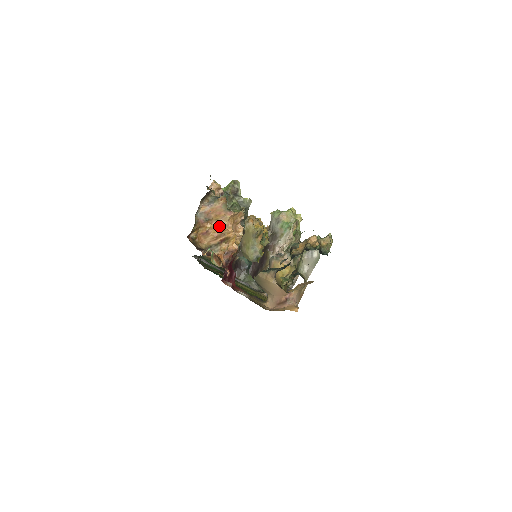
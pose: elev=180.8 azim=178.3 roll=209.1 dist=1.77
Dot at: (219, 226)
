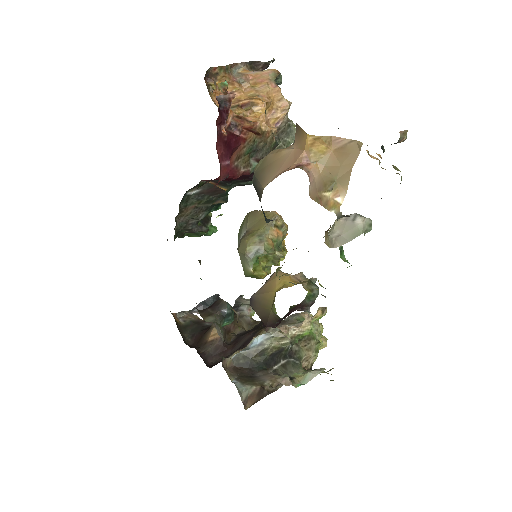
Dot at: (251, 93)
